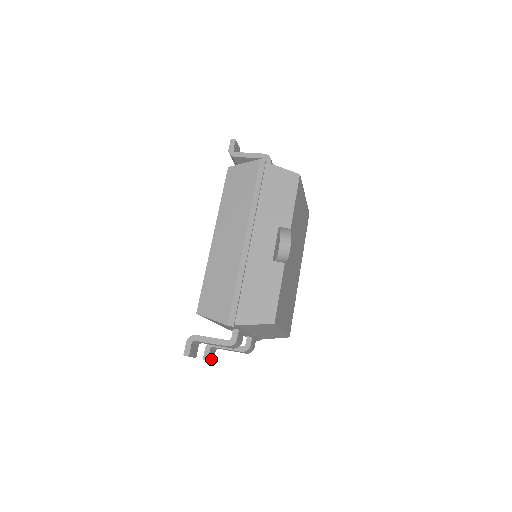
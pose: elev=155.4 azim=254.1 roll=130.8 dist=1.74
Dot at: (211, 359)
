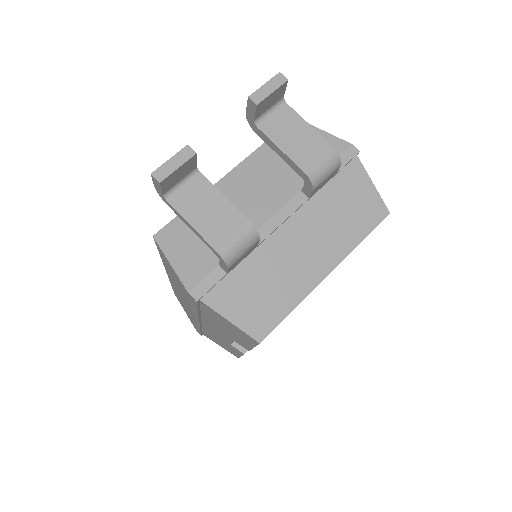
Dot at: occluded
